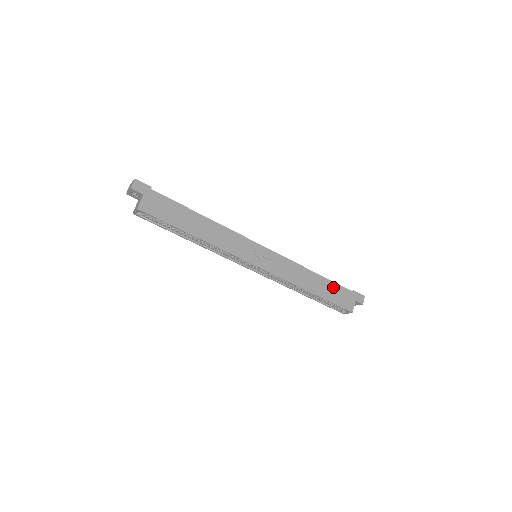
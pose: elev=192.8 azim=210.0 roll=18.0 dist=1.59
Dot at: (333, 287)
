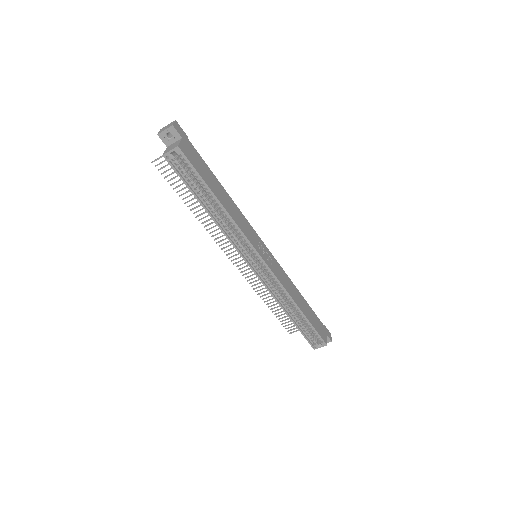
Dot at: (312, 313)
